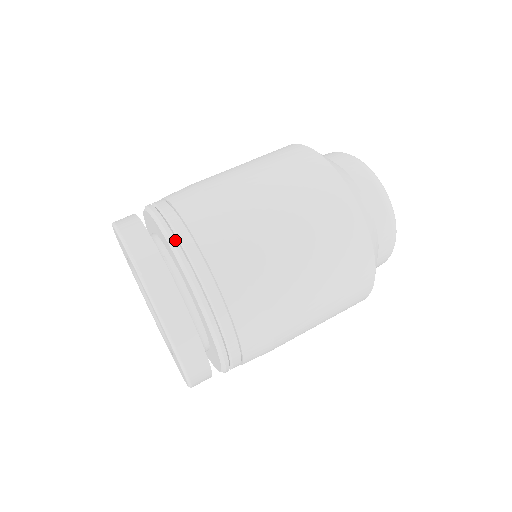
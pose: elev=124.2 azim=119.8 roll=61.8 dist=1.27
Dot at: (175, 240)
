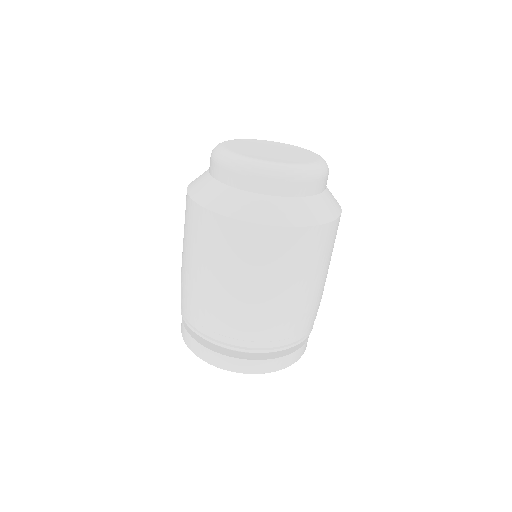
Dot at: (190, 326)
